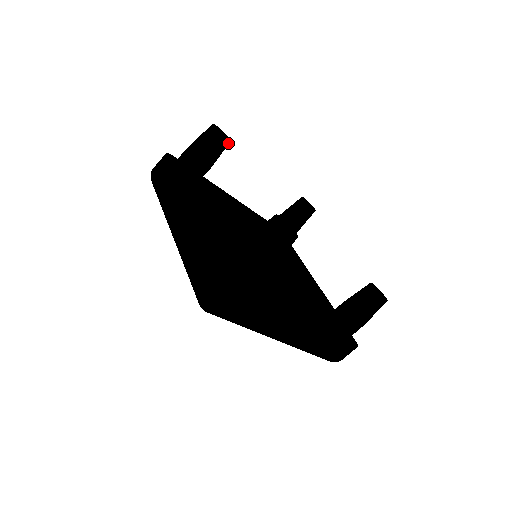
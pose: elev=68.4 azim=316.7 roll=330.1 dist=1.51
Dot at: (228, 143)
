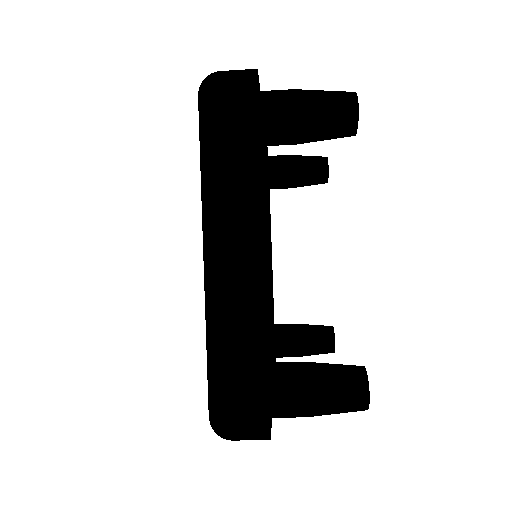
Dot at: occluded
